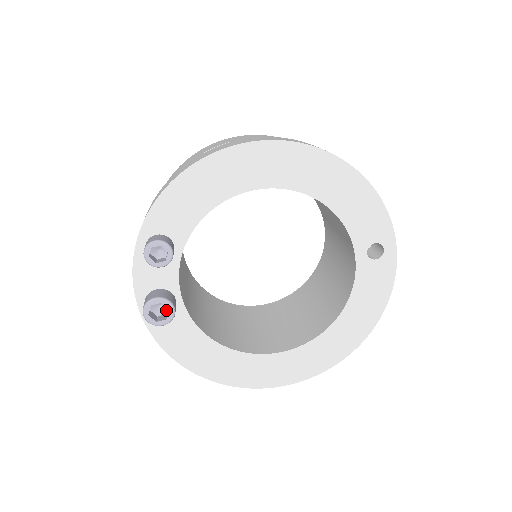
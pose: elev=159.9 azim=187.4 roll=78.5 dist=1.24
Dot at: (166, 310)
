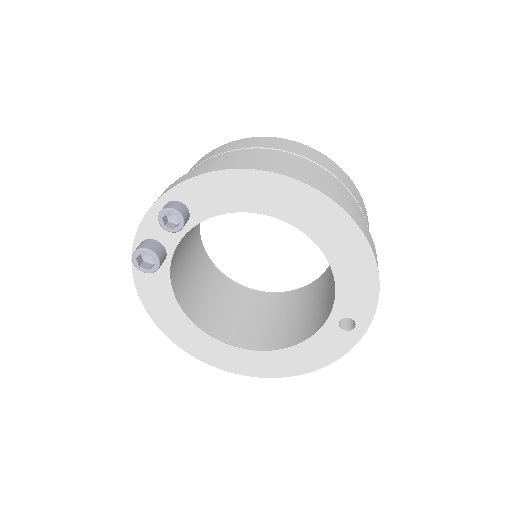
Dot at: occluded
